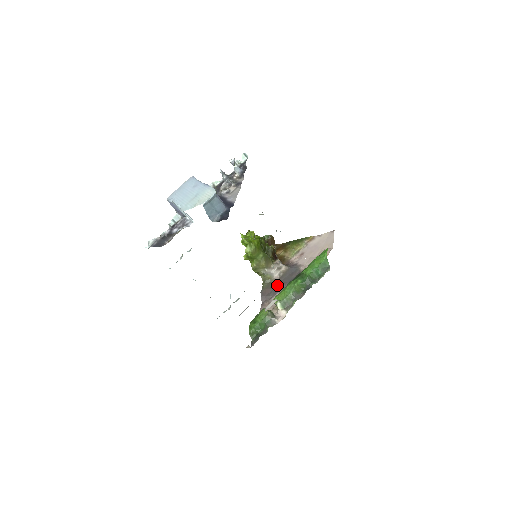
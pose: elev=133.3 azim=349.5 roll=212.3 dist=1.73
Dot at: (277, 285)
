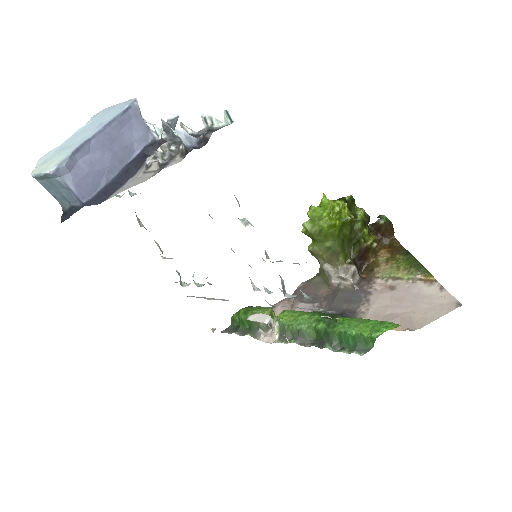
Dot at: (324, 294)
